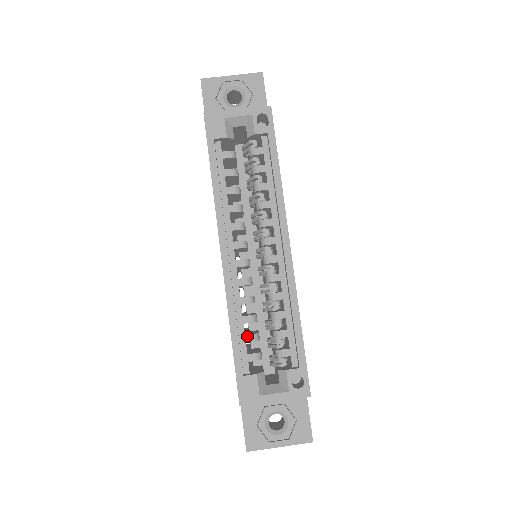
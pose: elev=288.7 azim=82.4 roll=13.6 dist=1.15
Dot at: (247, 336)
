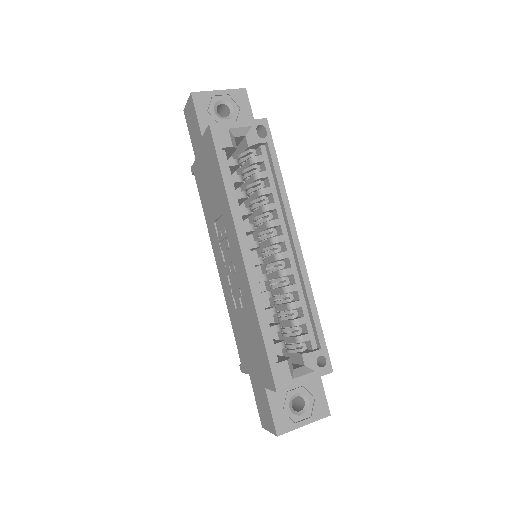
Dot at: (272, 327)
